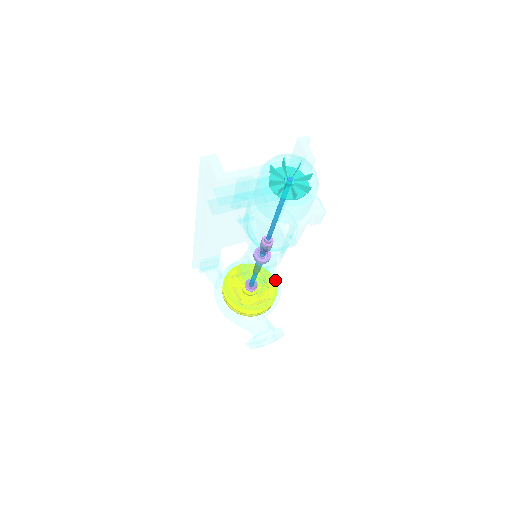
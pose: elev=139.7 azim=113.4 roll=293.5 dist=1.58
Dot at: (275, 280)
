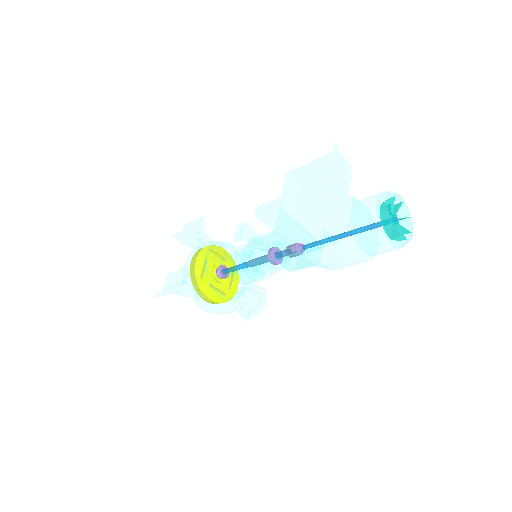
Dot at: occluded
